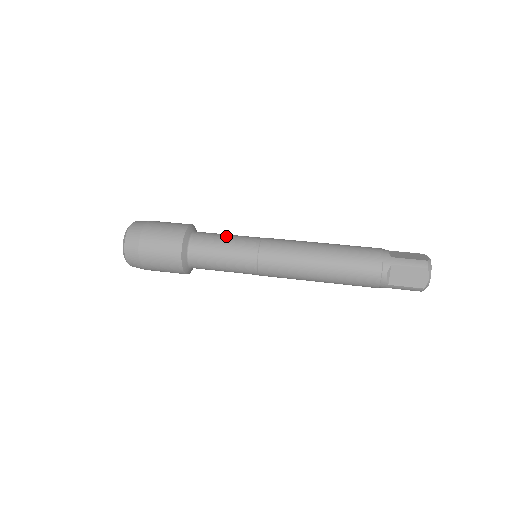
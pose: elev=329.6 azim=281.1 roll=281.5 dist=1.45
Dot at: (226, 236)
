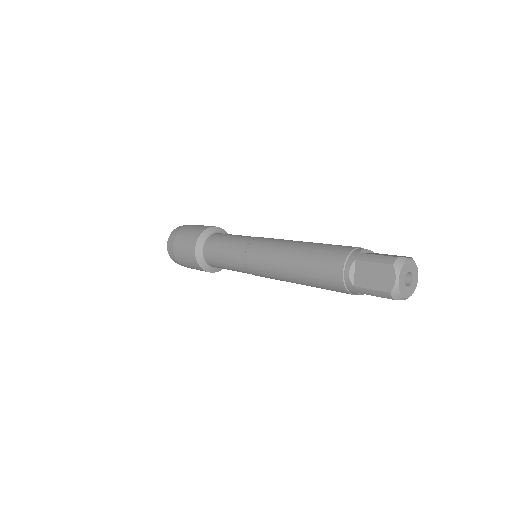
Dot at: (235, 235)
